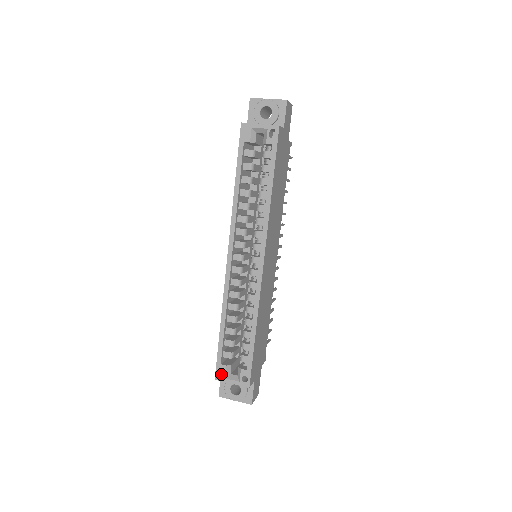
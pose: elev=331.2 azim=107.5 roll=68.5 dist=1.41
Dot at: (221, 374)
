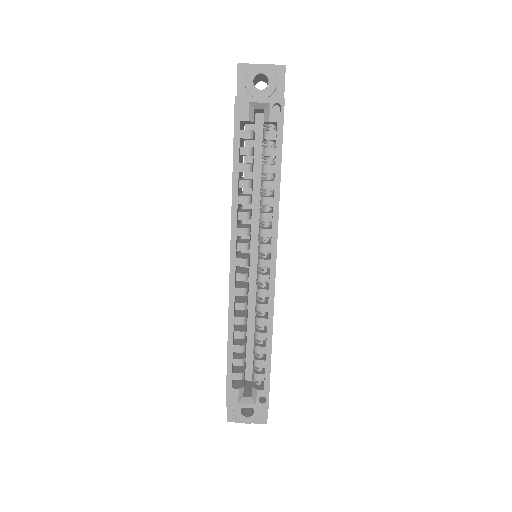
Dot at: (233, 399)
